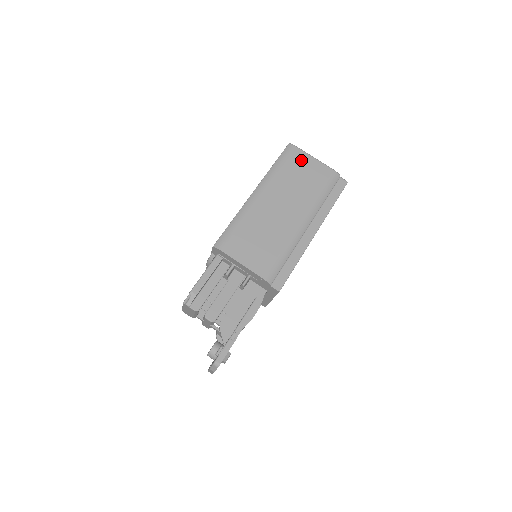
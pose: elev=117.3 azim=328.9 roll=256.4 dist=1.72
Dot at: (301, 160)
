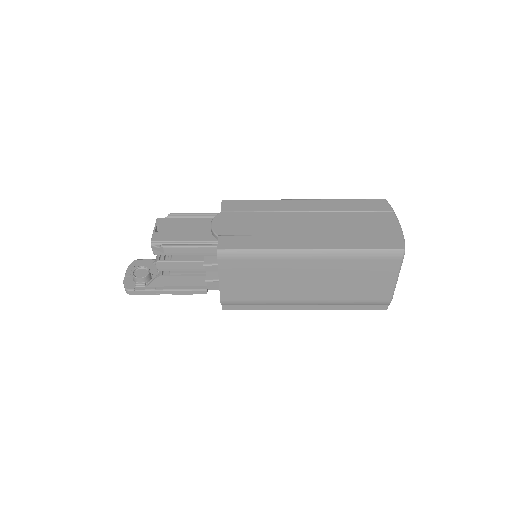
Dot at: (385, 271)
